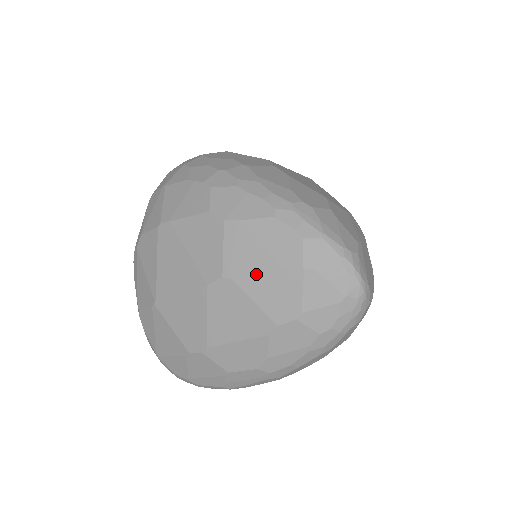
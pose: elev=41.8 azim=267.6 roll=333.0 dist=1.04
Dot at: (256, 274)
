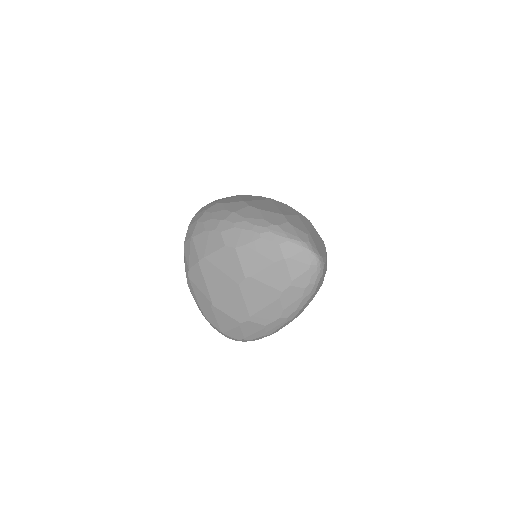
Dot at: (262, 270)
